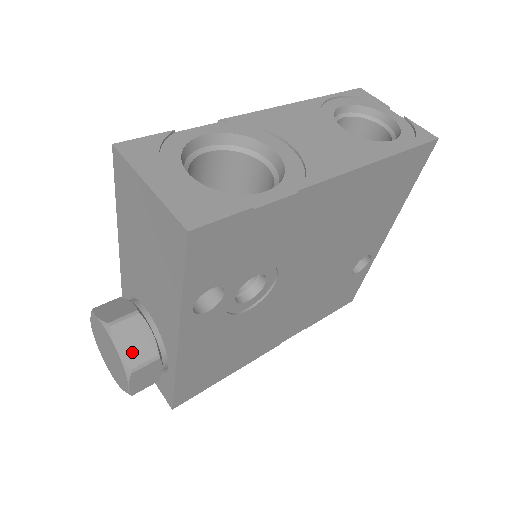
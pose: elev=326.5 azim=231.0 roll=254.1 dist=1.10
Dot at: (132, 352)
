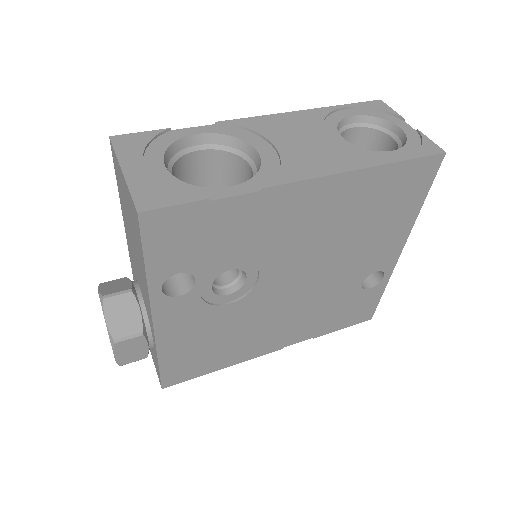
Dot at: (118, 325)
